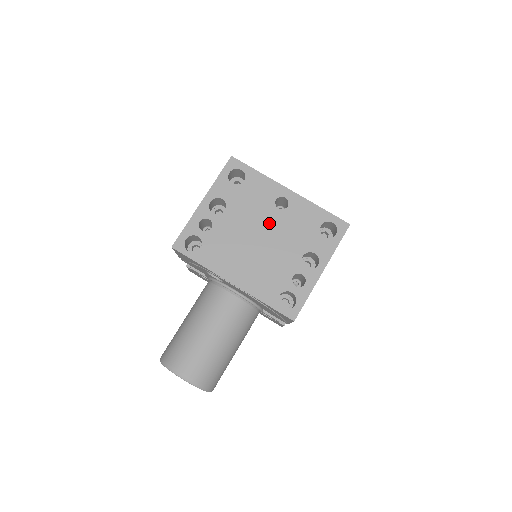
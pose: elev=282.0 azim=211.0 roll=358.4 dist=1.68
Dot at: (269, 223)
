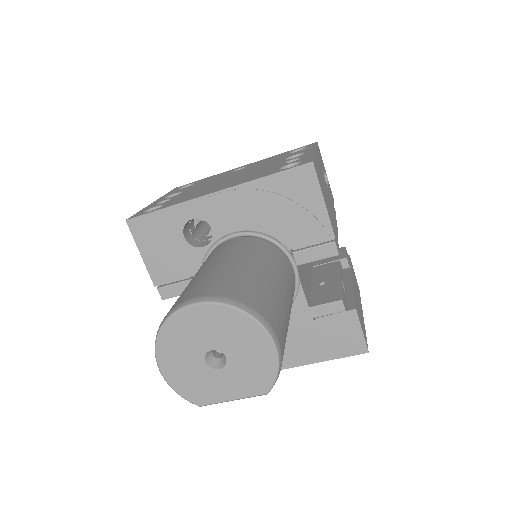
Dot at: (234, 174)
